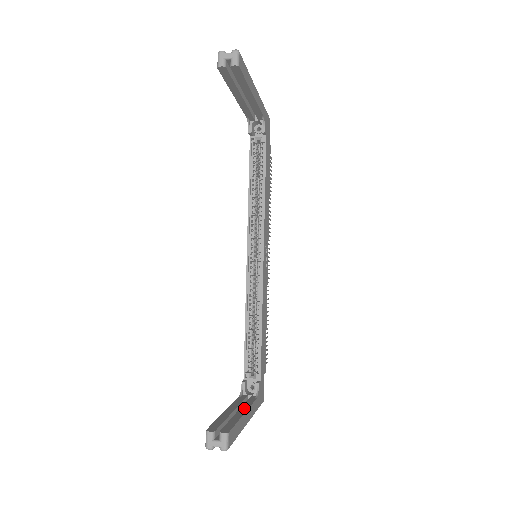
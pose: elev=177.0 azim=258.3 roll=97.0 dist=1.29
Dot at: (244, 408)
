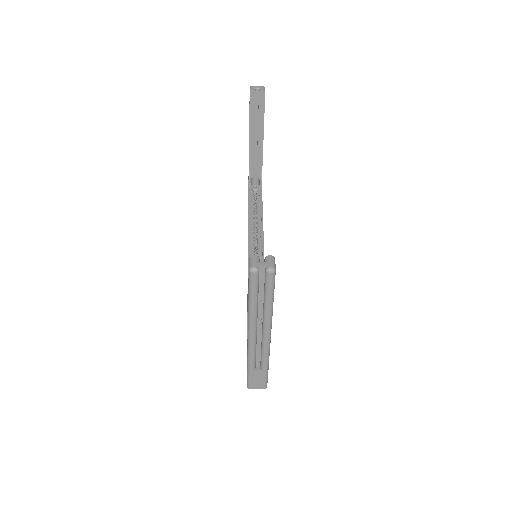
Dot at: occluded
